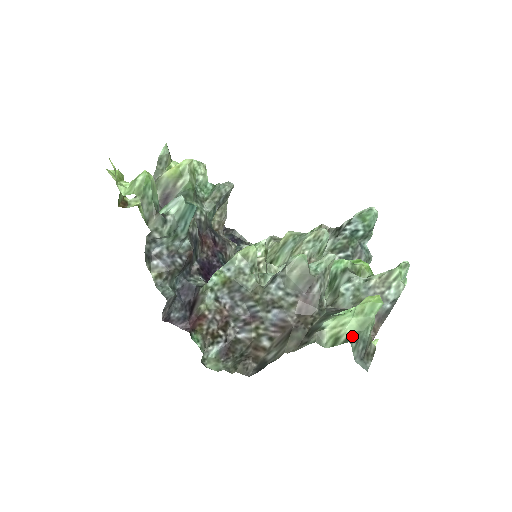
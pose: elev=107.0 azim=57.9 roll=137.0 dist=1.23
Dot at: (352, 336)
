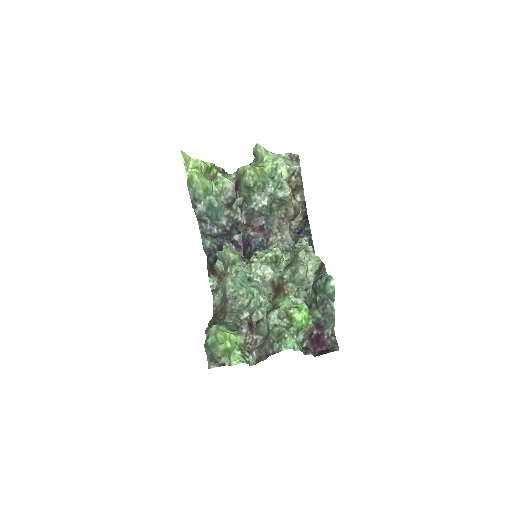
Dot at: (207, 344)
